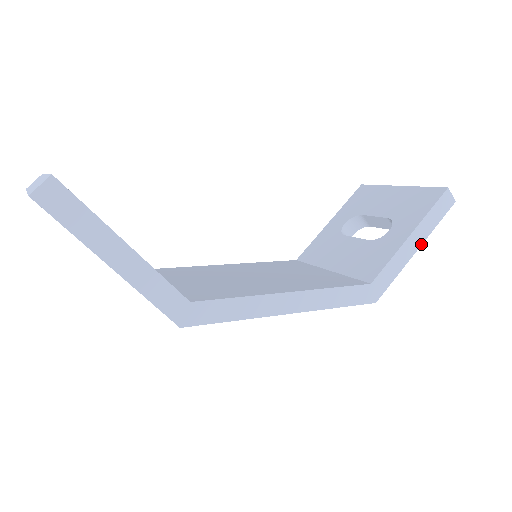
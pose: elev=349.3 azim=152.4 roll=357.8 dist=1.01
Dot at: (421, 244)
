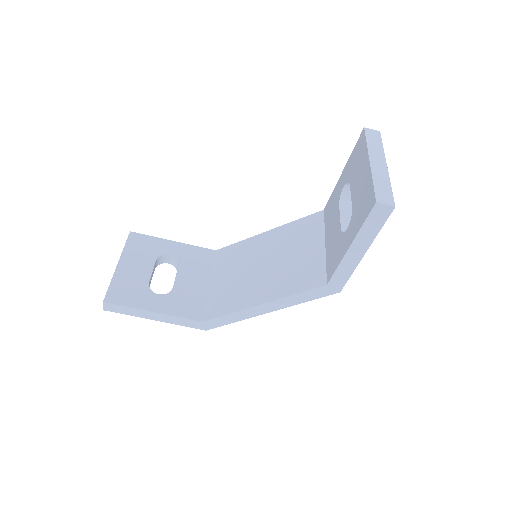
Dot at: (367, 249)
